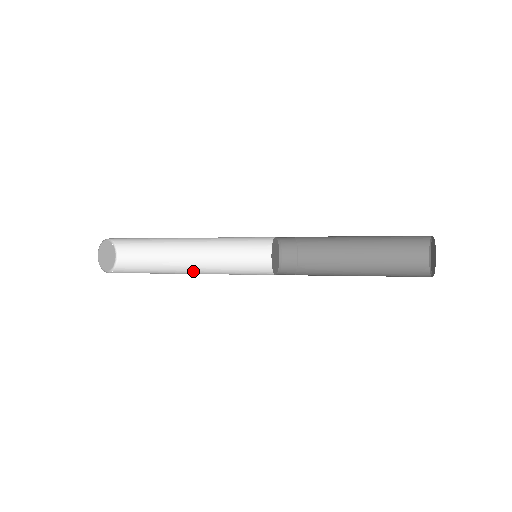
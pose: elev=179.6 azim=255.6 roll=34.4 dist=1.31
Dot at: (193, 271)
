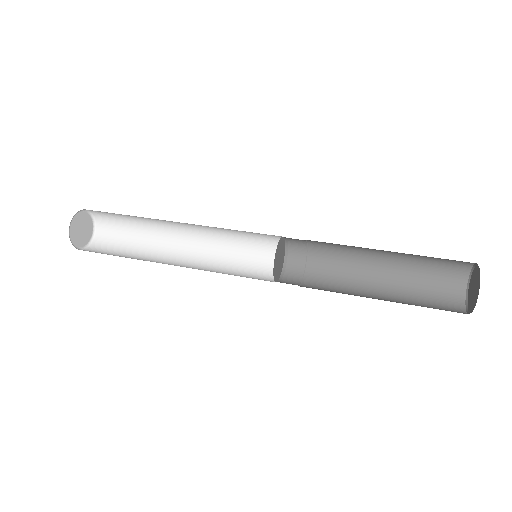
Dot at: (184, 254)
